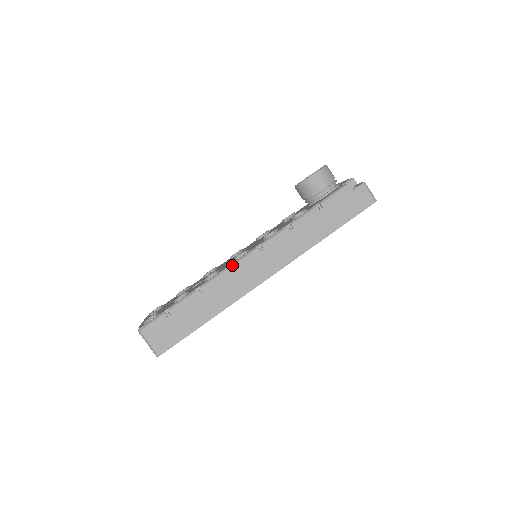
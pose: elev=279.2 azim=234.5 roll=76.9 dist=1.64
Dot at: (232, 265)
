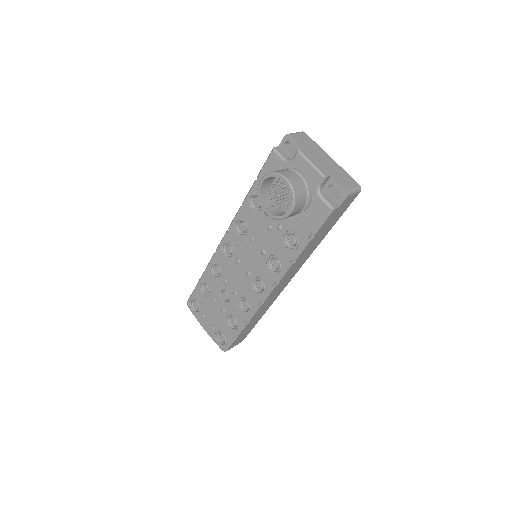
Dot at: (263, 303)
